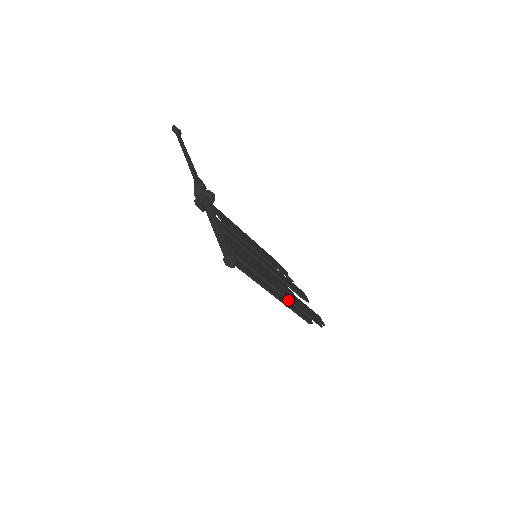
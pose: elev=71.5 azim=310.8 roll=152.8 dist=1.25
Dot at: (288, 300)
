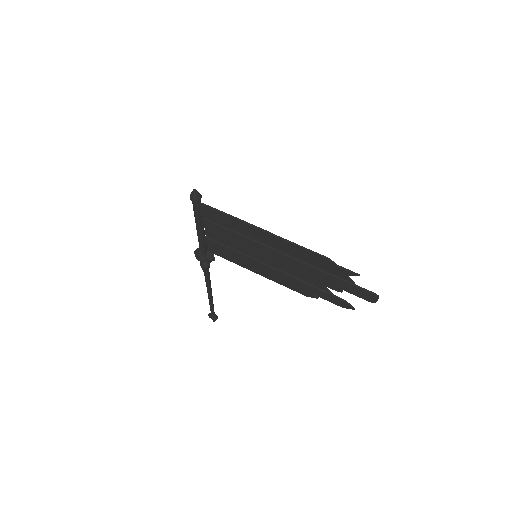
Dot at: (288, 245)
